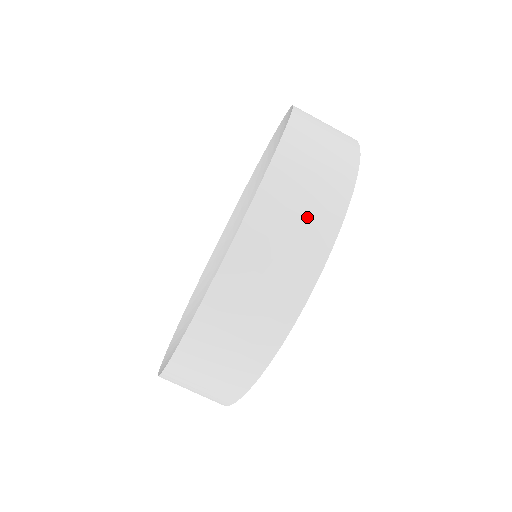
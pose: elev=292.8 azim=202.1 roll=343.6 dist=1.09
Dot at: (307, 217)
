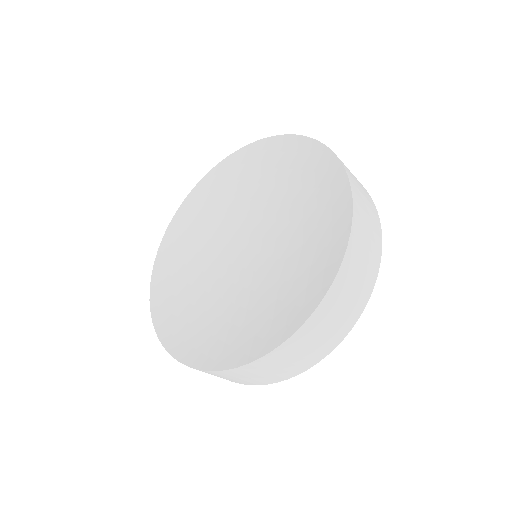
Dot at: (353, 298)
